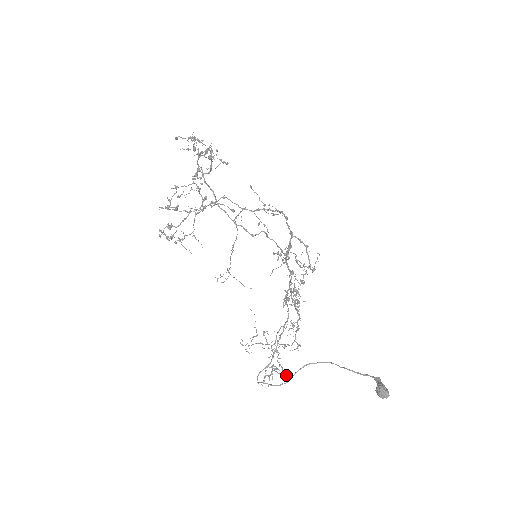
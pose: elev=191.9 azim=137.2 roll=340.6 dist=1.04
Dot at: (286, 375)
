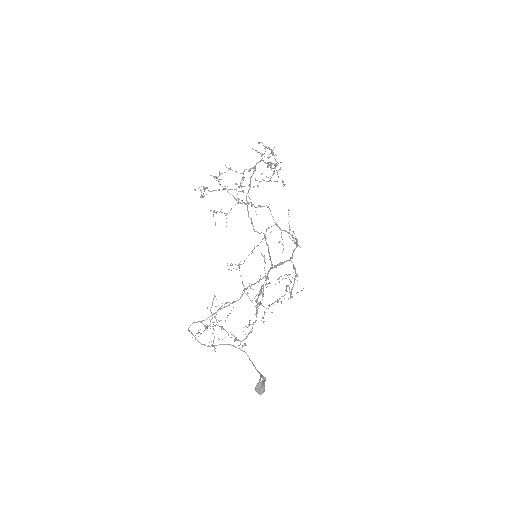
Dot at: occluded
